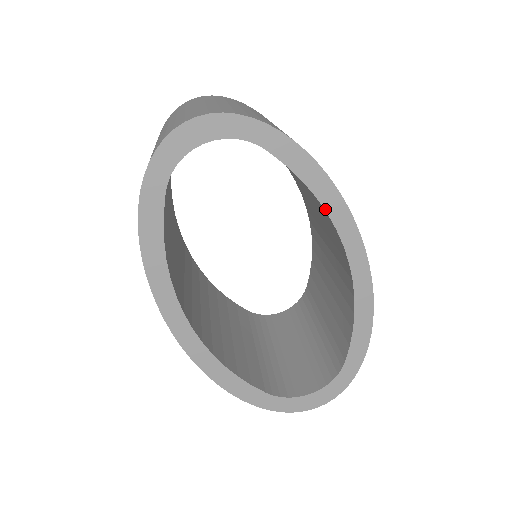
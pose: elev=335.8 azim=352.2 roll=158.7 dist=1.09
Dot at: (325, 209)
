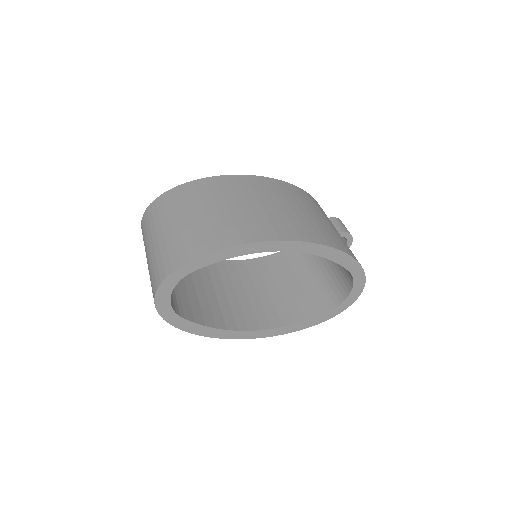
Dot at: occluded
